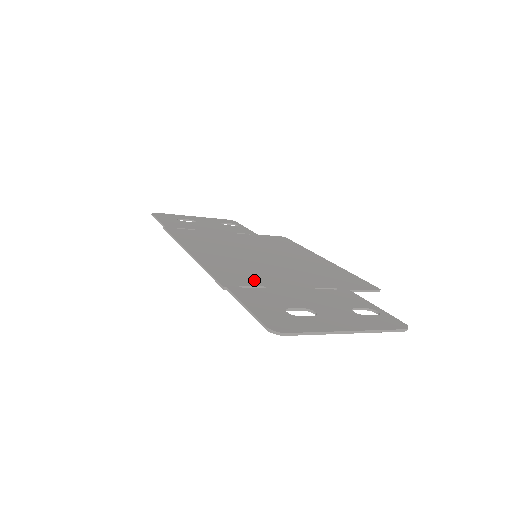
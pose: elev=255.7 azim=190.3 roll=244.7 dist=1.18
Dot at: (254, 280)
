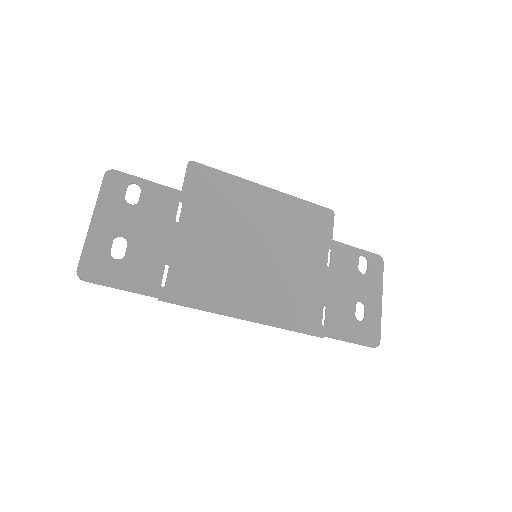
Dot at: (313, 305)
